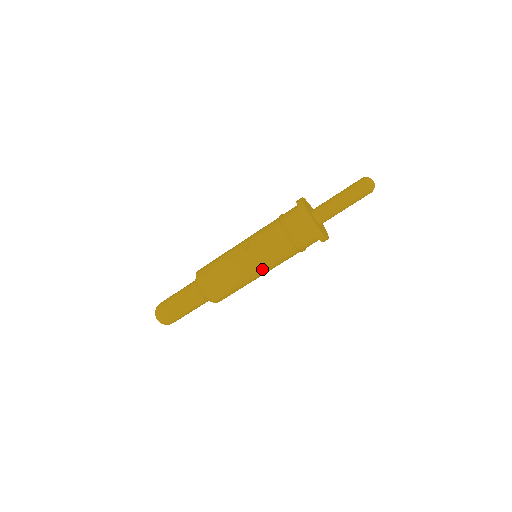
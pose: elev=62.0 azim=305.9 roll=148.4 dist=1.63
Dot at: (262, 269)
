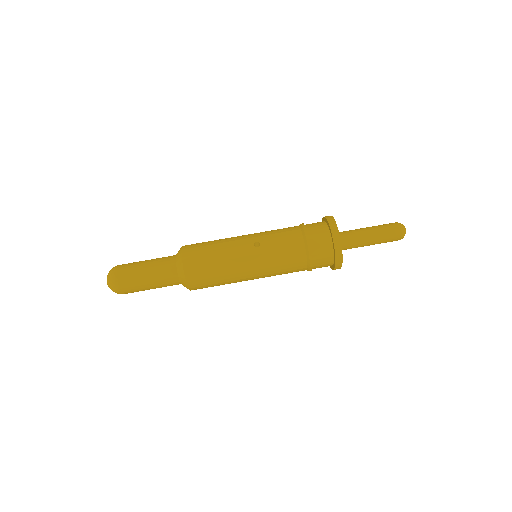
Dot at: (262, 273)
